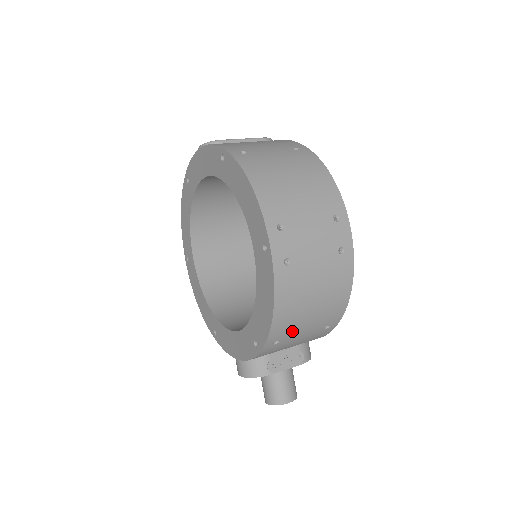
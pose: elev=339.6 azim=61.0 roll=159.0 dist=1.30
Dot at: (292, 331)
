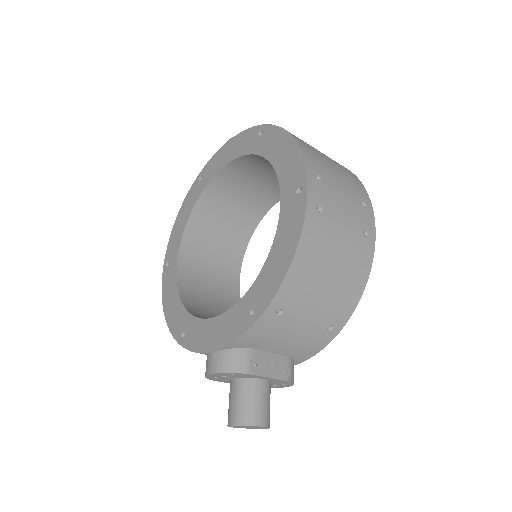
Dot at: (300, 303)
